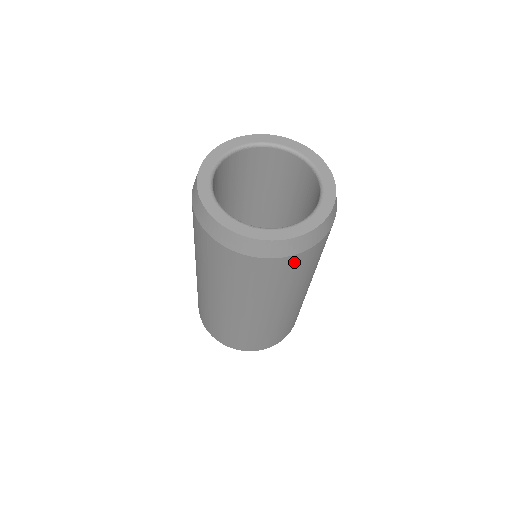
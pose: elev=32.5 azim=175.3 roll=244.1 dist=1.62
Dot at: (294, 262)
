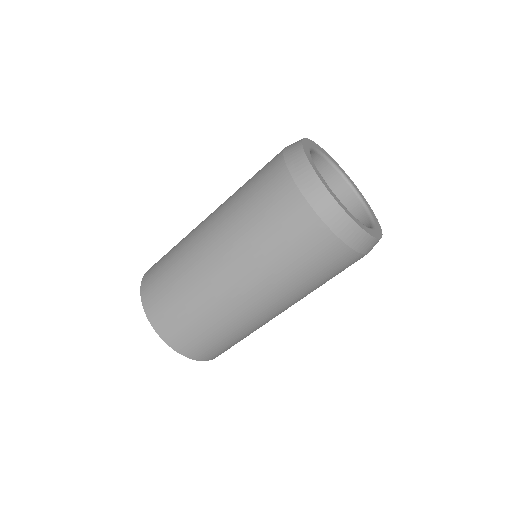
Dot at: occluded
